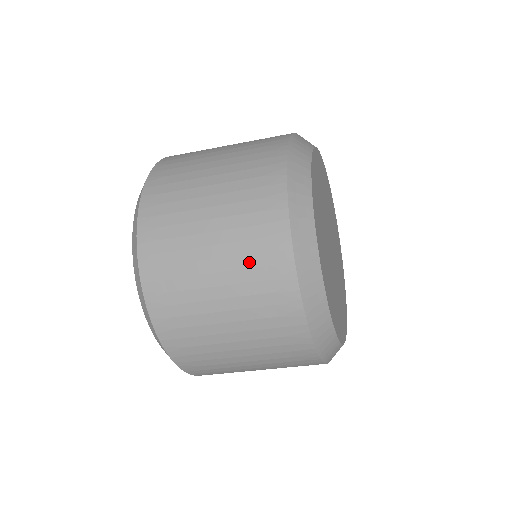
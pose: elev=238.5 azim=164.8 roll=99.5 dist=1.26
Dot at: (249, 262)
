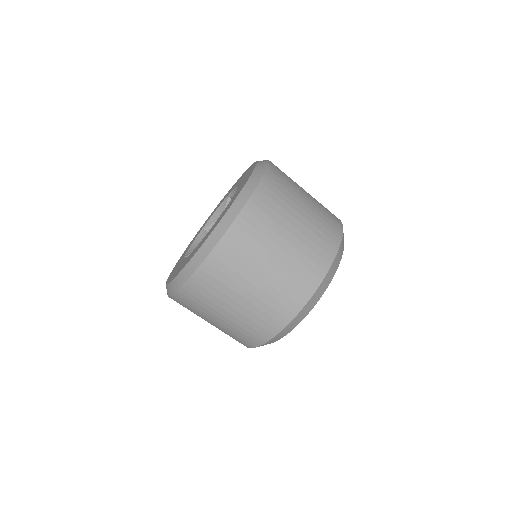
Dot at: (320, 227)
